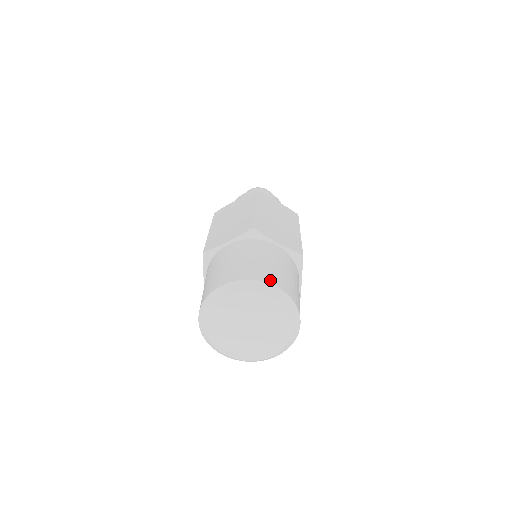
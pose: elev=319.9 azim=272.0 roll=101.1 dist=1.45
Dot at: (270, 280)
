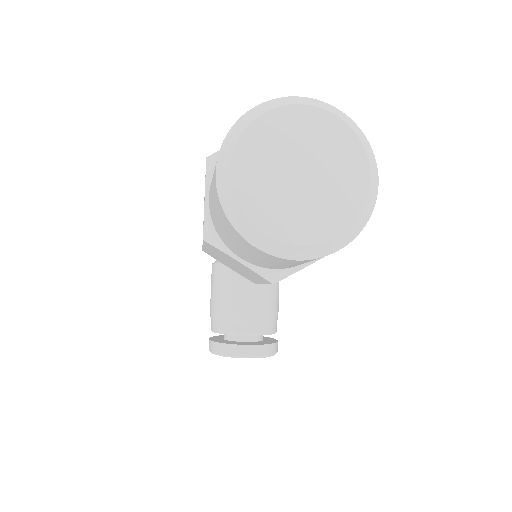
Dot at: occluded
